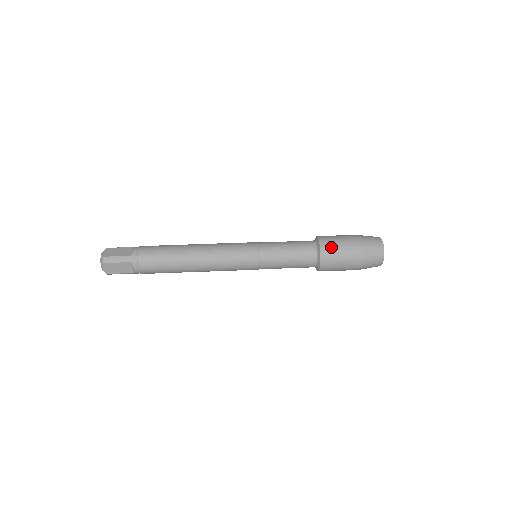
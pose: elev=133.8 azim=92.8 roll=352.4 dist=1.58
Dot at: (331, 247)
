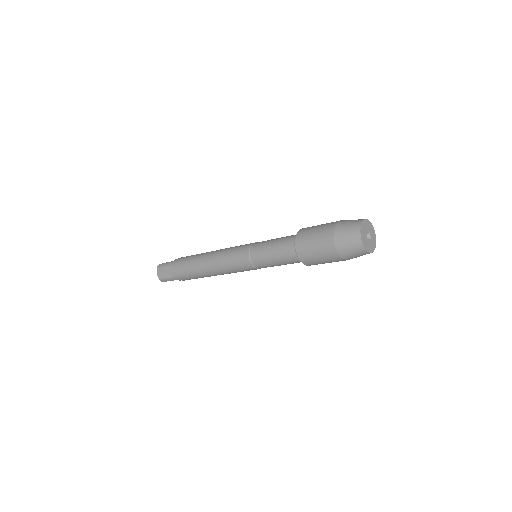
Dot at: (307, 230)
